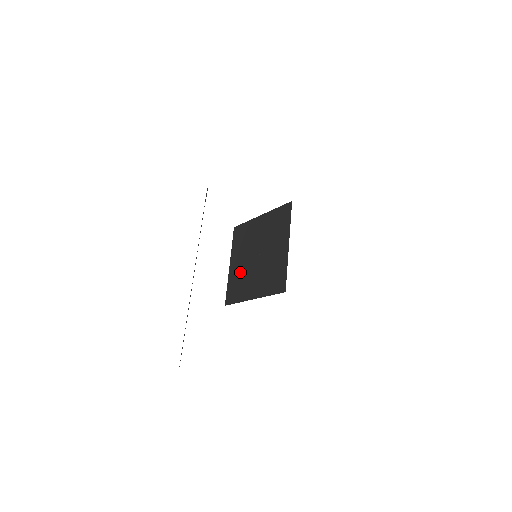
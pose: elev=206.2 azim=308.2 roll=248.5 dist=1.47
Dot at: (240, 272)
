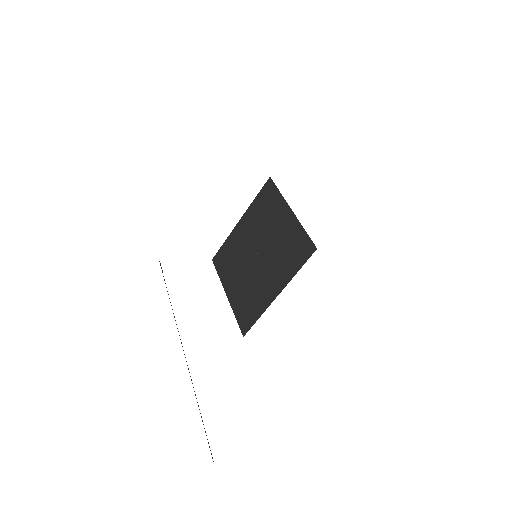
Dot at: (244, 288)
